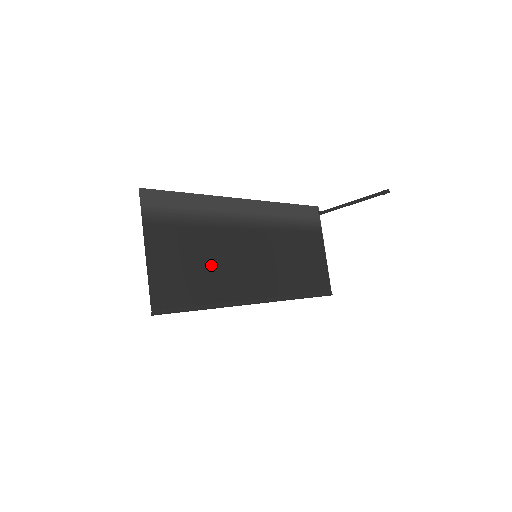
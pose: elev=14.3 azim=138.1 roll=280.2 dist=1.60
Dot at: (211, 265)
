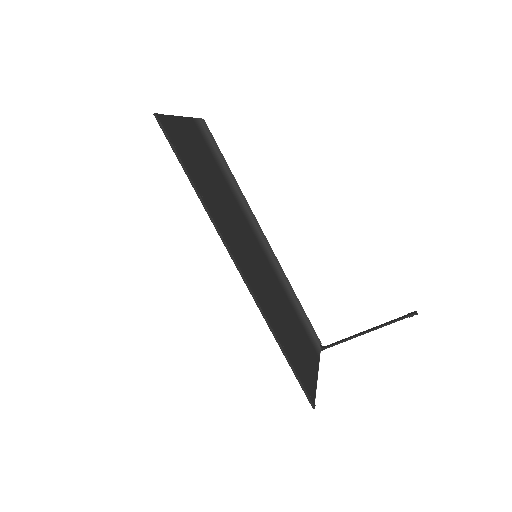
Dot at: (218, 195)
